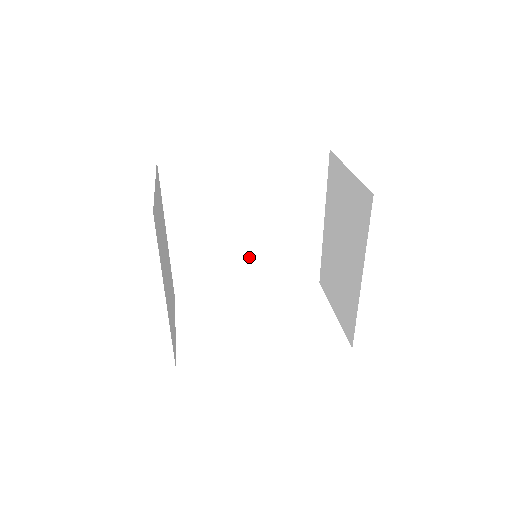
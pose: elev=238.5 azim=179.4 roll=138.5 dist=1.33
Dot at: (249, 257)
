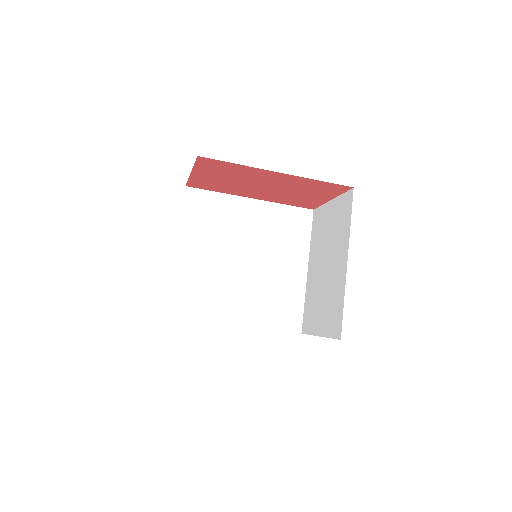
Dot at: (242, 290)
